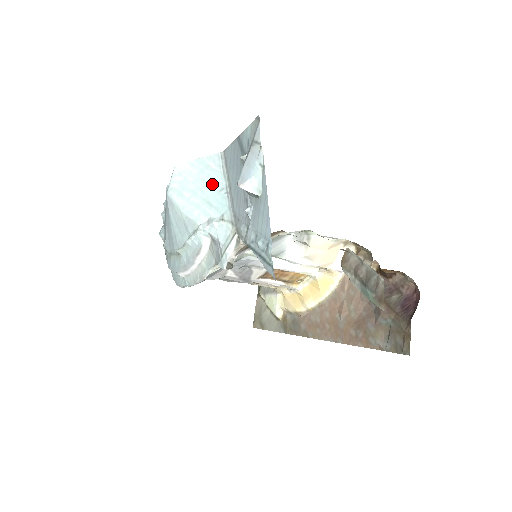
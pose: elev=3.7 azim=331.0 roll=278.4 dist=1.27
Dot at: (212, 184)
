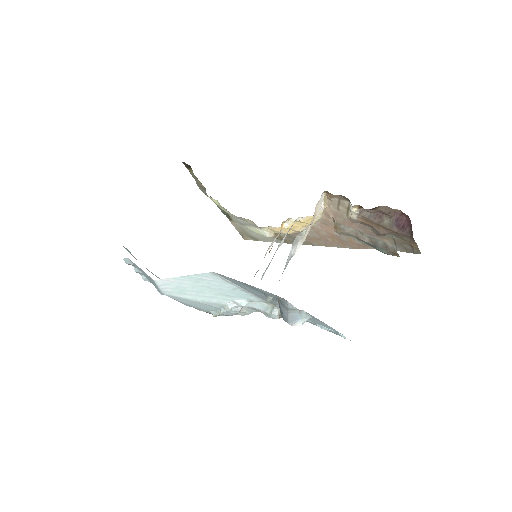
Dot at: (219, 288)
